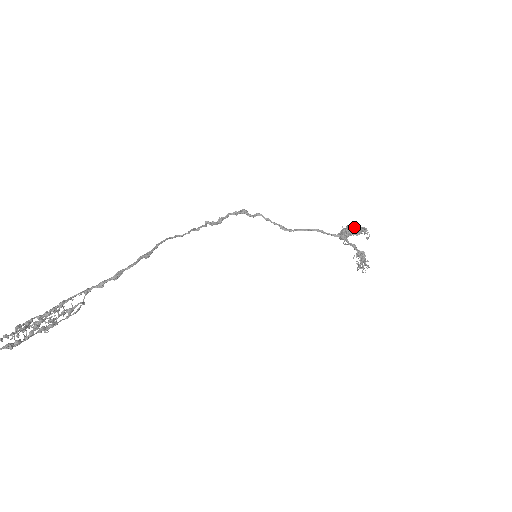
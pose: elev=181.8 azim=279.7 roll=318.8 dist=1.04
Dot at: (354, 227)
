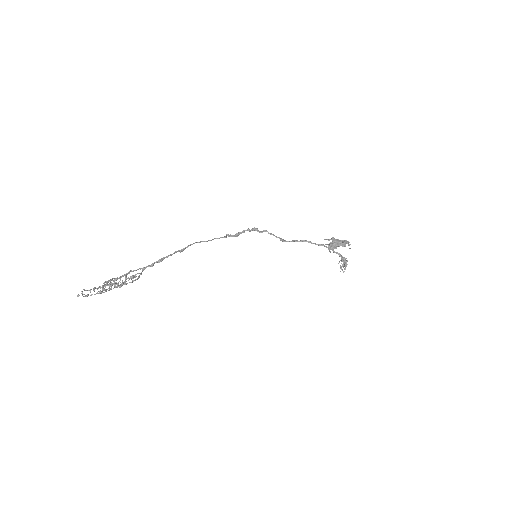
Dot at: (335, 239)
